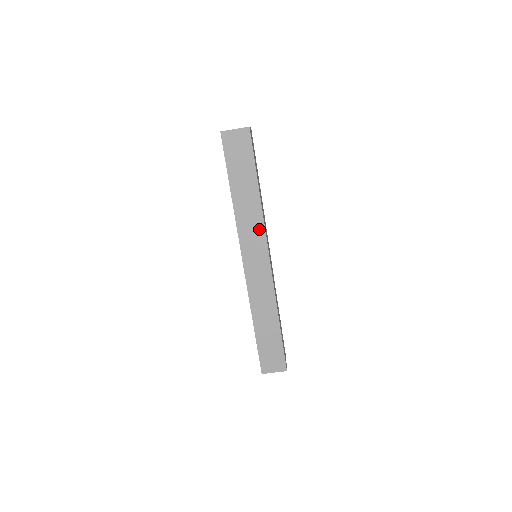
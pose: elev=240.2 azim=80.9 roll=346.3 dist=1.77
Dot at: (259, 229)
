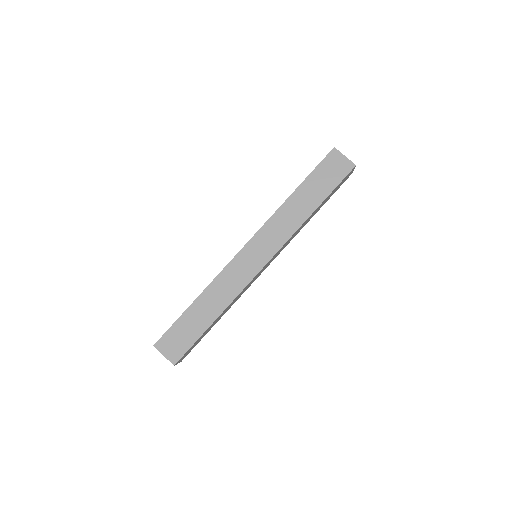
Dot at: (283, 236)
